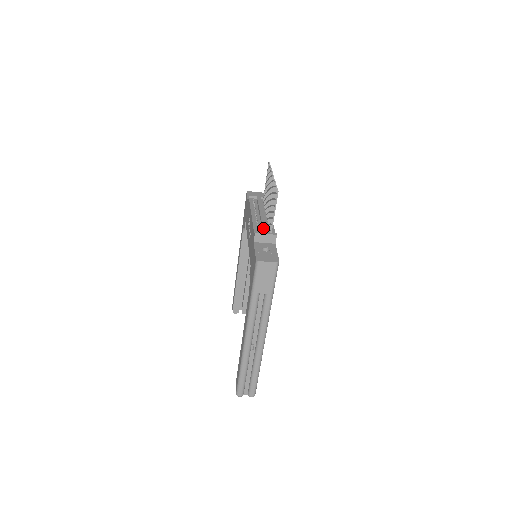
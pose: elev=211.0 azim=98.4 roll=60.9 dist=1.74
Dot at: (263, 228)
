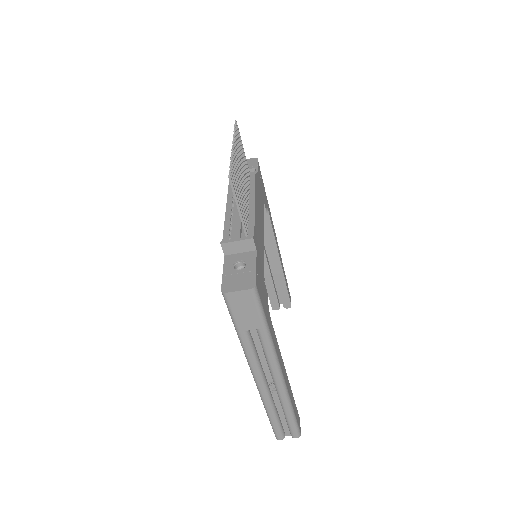
Dot at: (234, 230)
